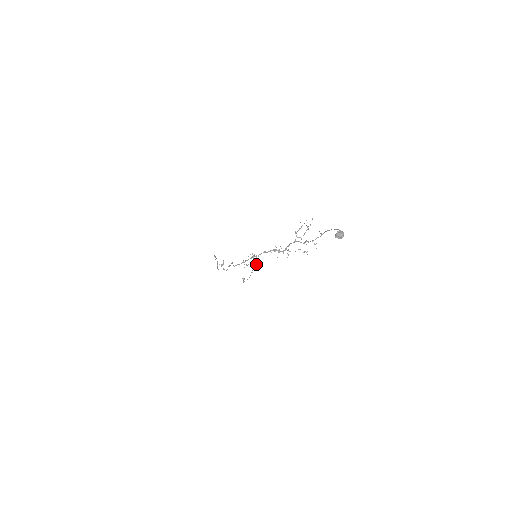
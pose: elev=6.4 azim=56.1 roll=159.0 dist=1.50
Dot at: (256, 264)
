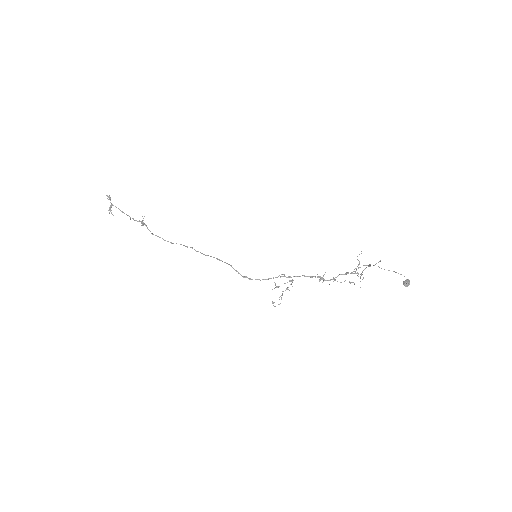
Dot at: occluded
